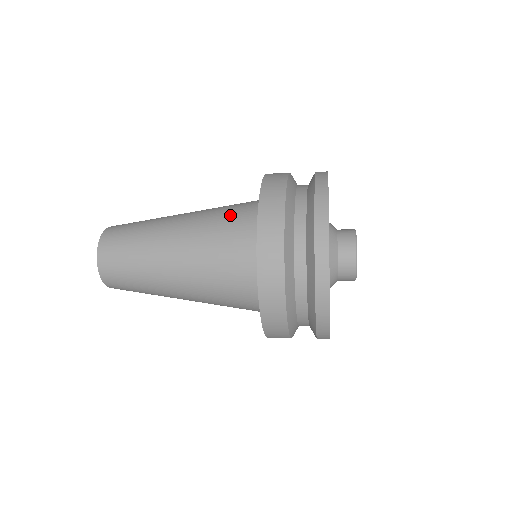
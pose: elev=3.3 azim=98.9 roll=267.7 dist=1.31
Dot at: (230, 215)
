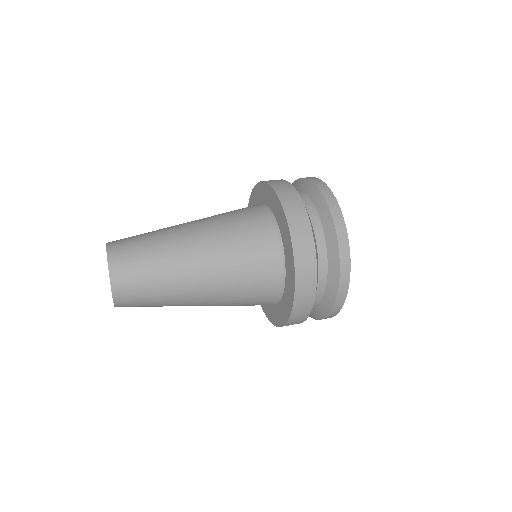
Dot at: (254, 268)
